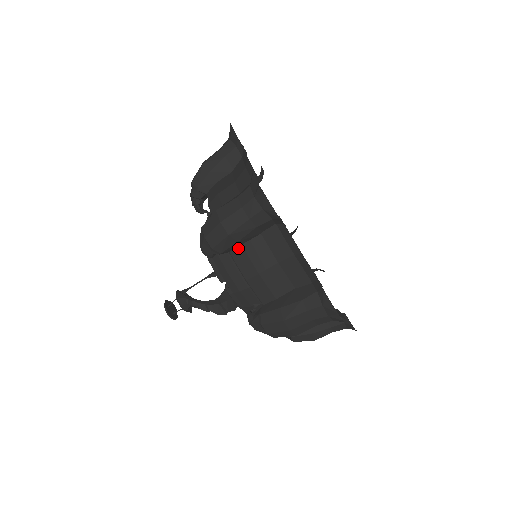
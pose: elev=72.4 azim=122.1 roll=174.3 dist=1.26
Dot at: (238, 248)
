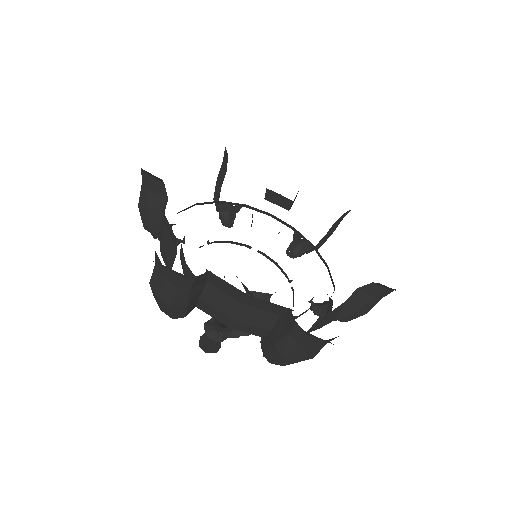
Dot at: (199, 302)
